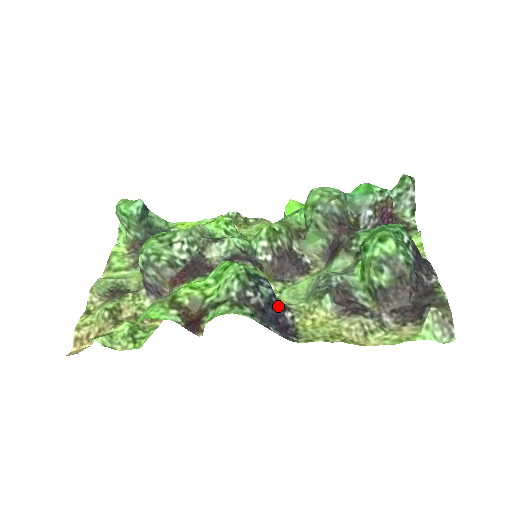
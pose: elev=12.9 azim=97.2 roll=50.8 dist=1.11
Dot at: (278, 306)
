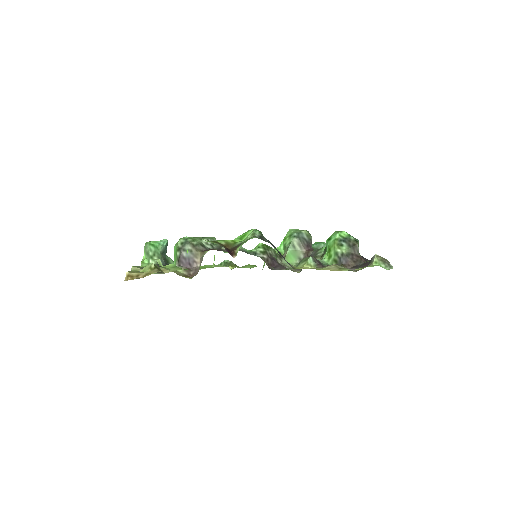
Dot at: occluded
